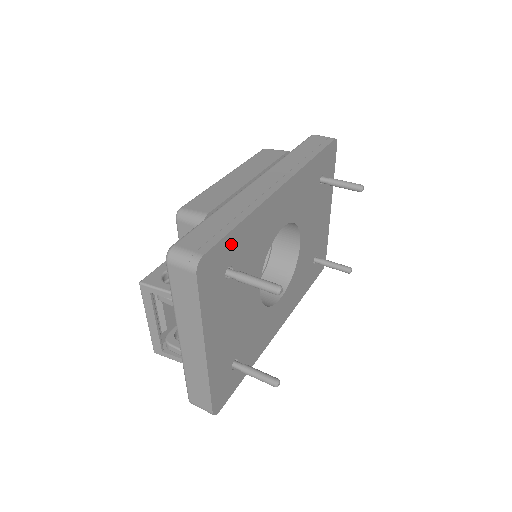
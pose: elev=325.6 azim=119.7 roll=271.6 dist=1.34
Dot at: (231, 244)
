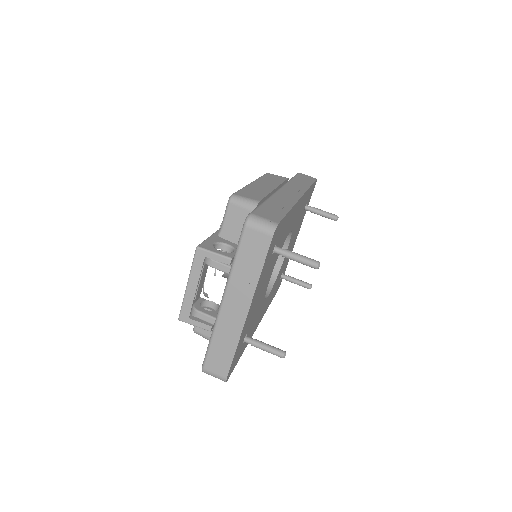
Dot at: (283, 225)
